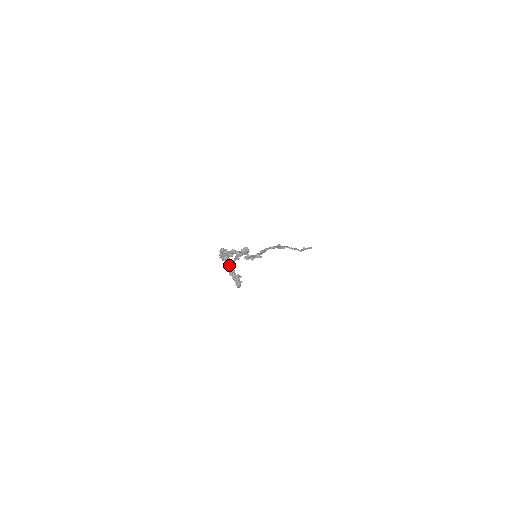
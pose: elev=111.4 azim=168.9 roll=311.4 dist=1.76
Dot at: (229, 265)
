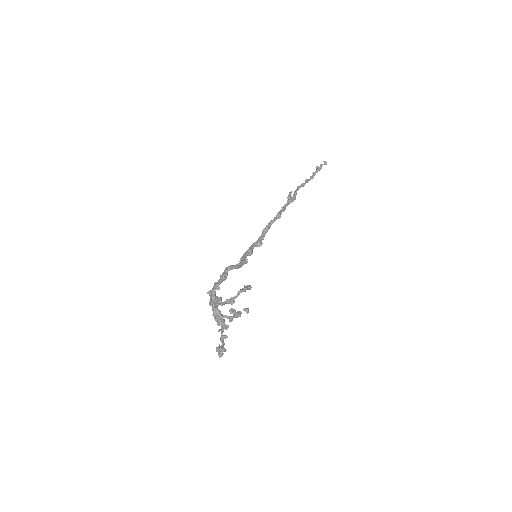
Dot at: (218, 324)
